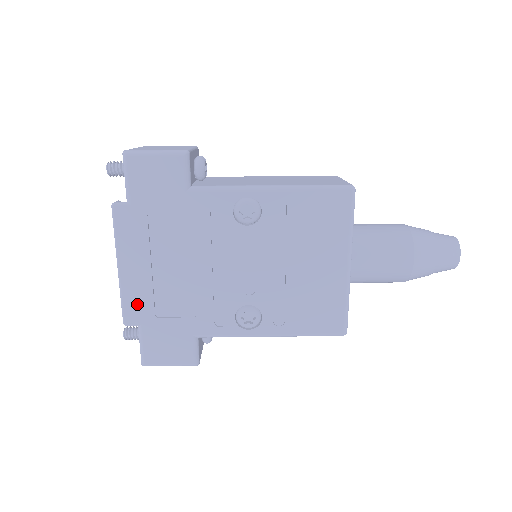
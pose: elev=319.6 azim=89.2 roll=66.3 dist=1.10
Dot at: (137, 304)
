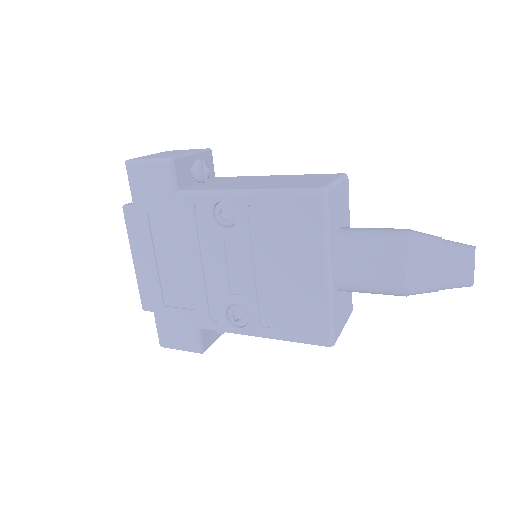
Dot at: (149, 293)
